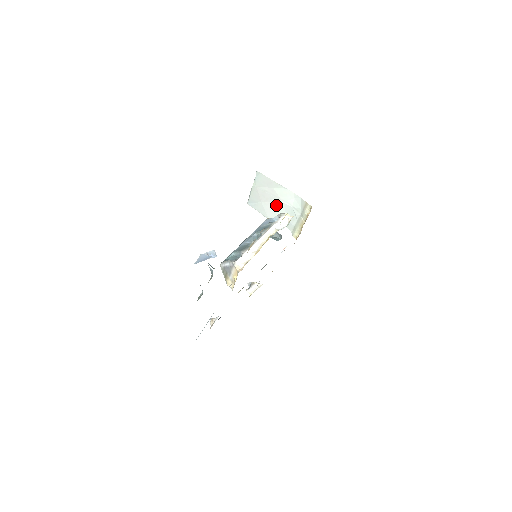
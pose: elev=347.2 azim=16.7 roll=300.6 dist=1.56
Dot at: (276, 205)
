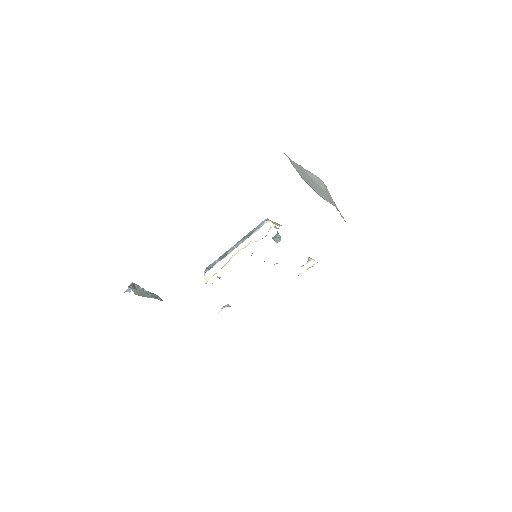
Dot at: (316, 186)
